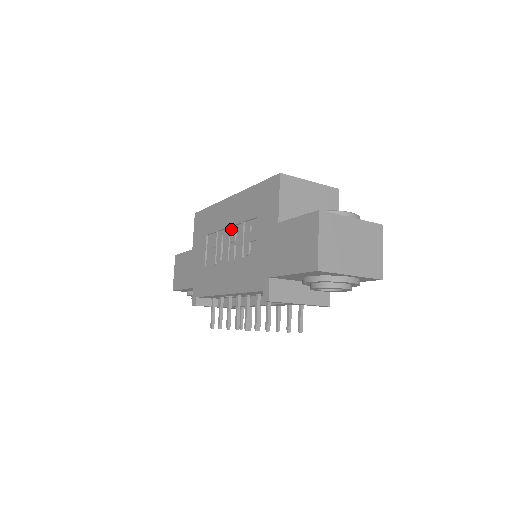
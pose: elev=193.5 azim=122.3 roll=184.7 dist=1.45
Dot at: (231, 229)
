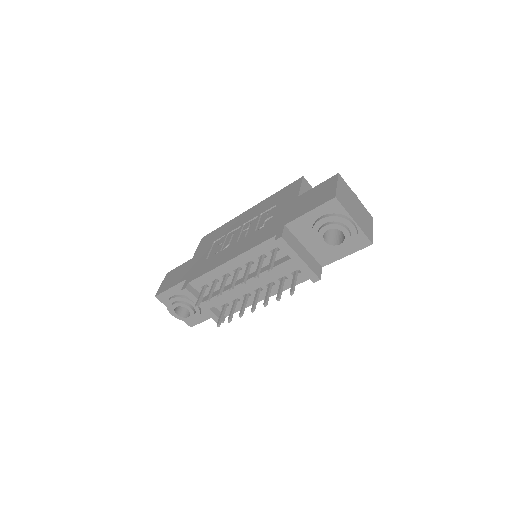
Dot at: (244, 225)
